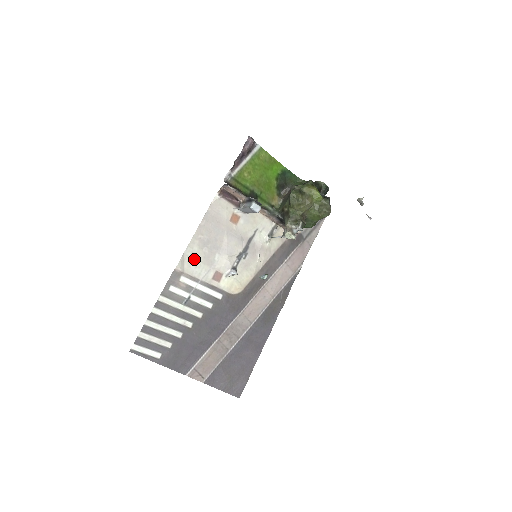
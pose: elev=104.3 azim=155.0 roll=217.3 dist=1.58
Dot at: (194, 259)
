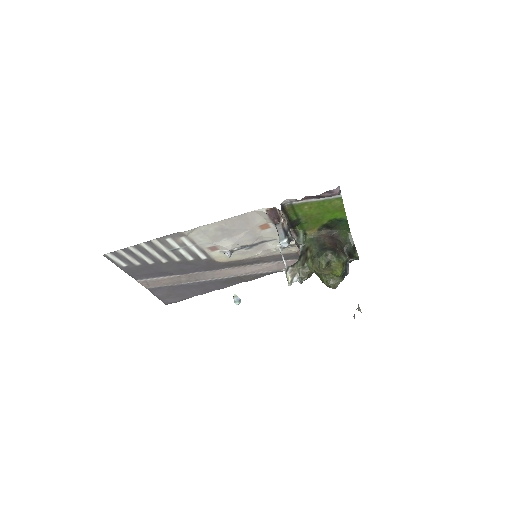
Dot at: (204, 233)
